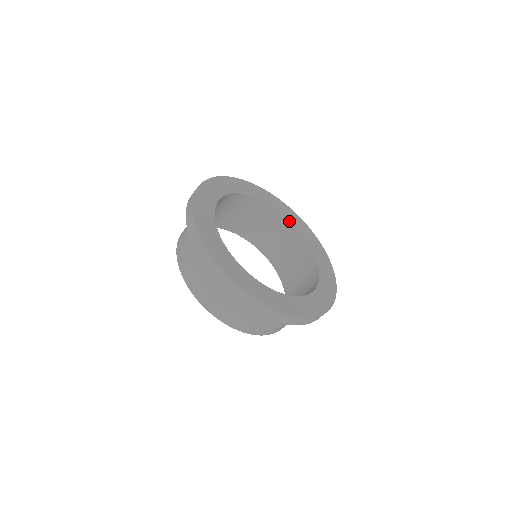
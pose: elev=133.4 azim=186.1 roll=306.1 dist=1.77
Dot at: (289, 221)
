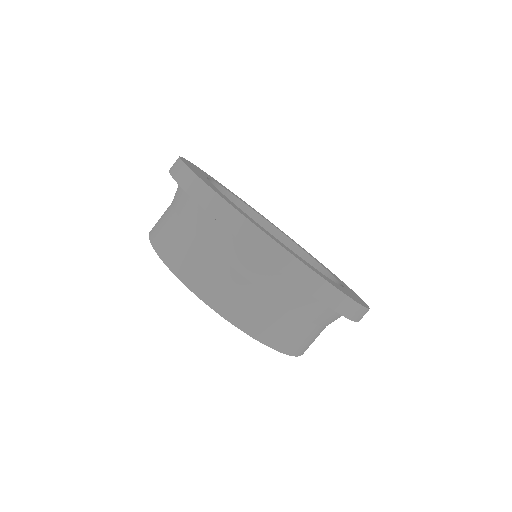
Dot at: (328, 273)
